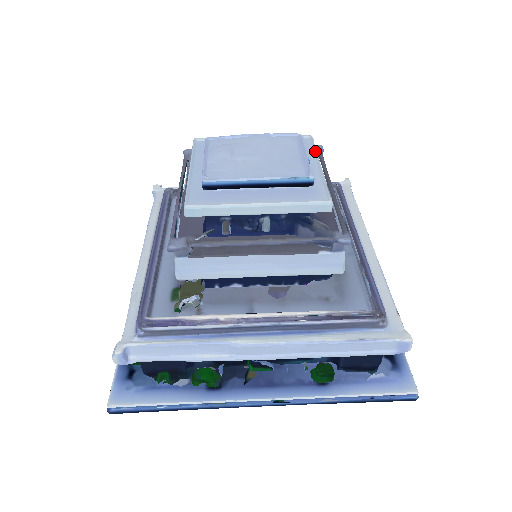
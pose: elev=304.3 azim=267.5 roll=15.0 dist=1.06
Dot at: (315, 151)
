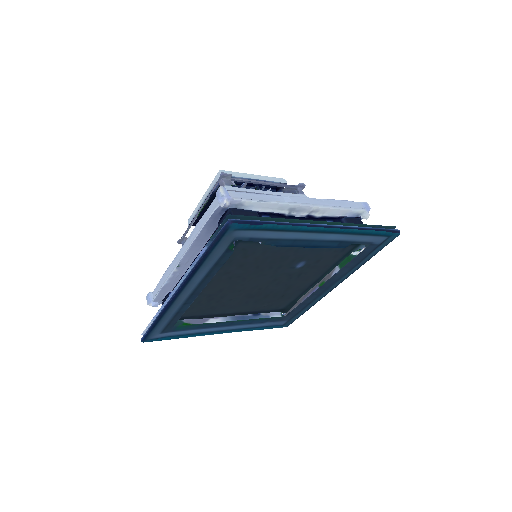
Dot at: occluded
